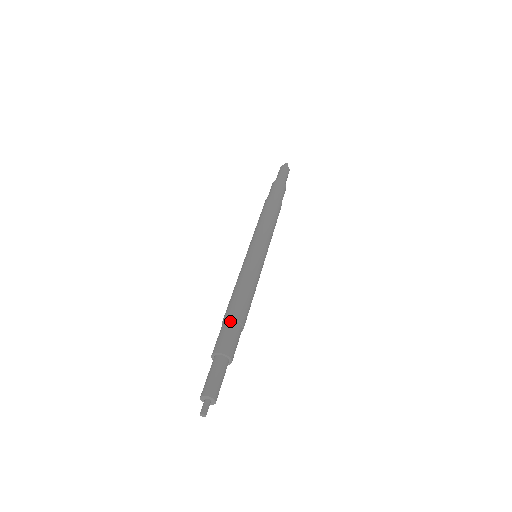
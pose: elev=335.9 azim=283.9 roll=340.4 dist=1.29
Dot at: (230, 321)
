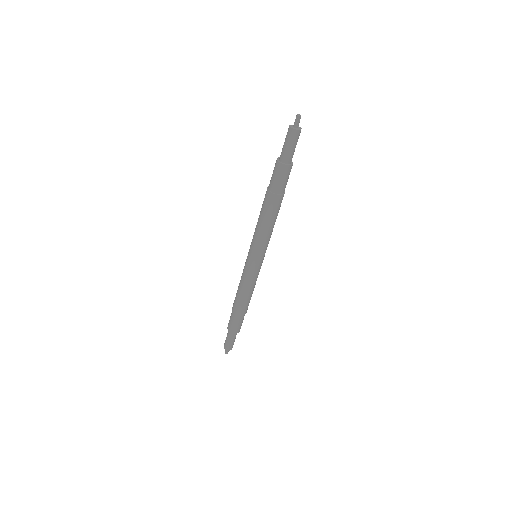
Dot at: (235, 314)
